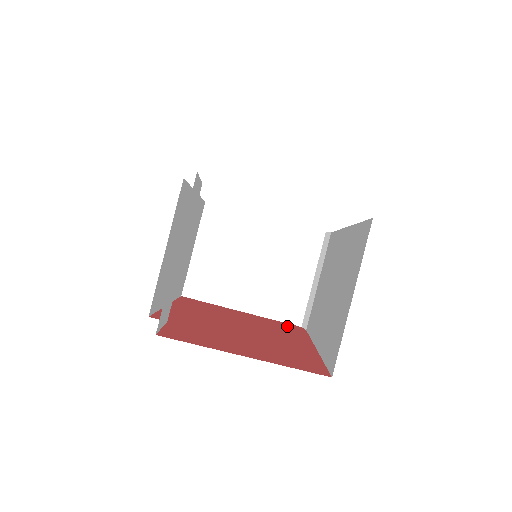
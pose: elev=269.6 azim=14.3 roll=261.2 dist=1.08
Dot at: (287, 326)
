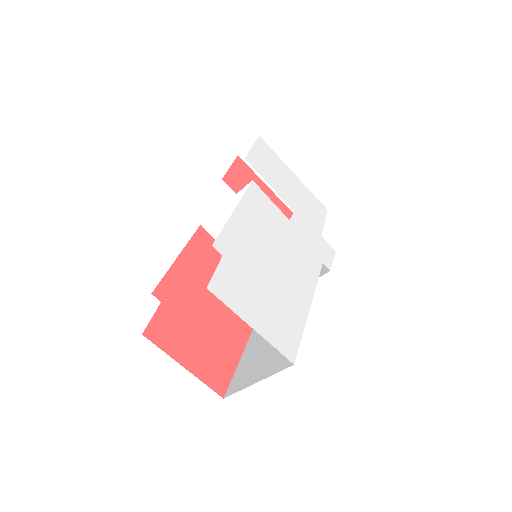
Dot at: occluded
